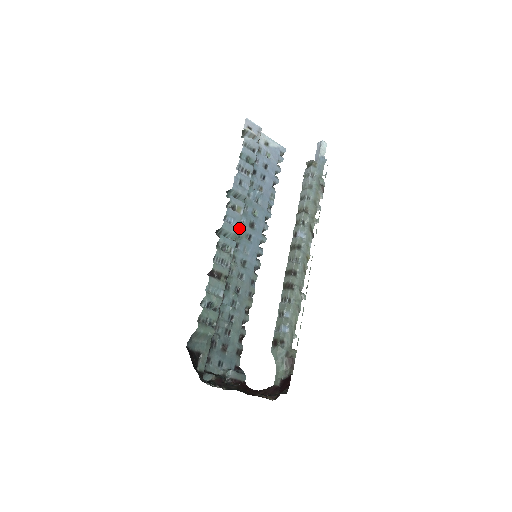
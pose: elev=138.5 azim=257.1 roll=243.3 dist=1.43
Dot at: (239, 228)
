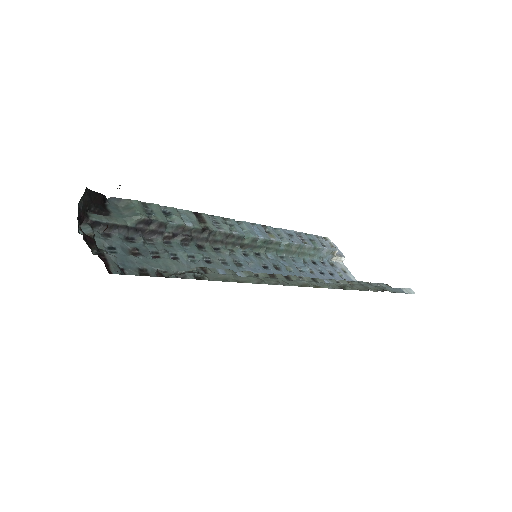
Dot at: (260, 254)
